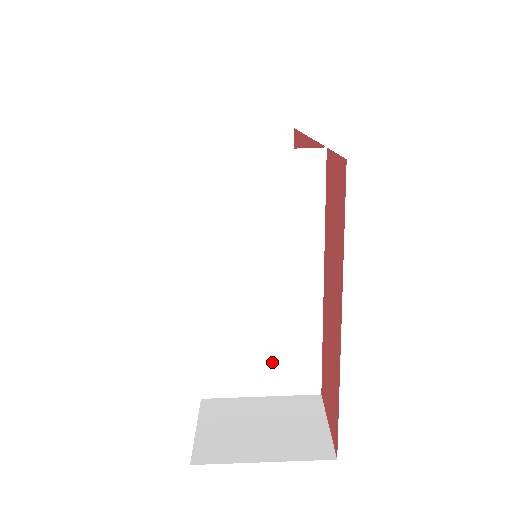
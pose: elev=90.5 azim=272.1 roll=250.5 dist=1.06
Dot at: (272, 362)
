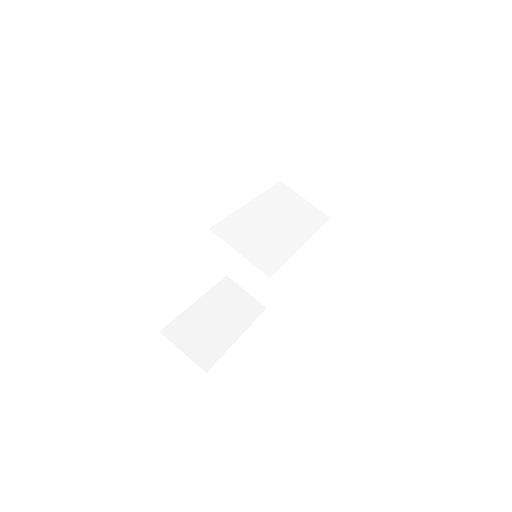
Dot at: (258, 247)
